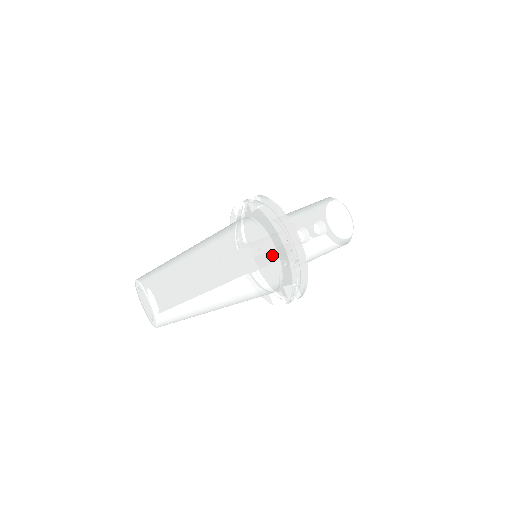
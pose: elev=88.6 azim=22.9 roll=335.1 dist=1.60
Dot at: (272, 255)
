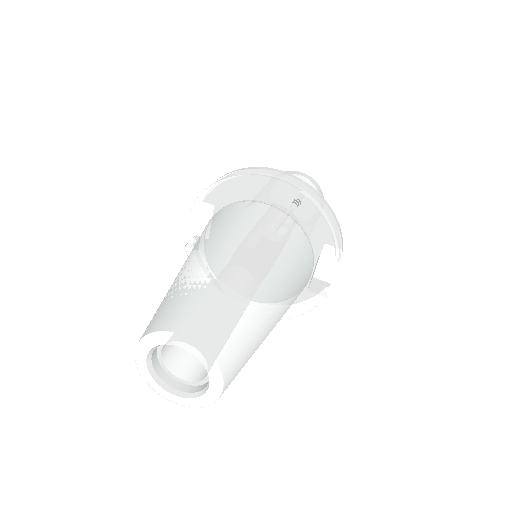
Dot at: (273, 209)
